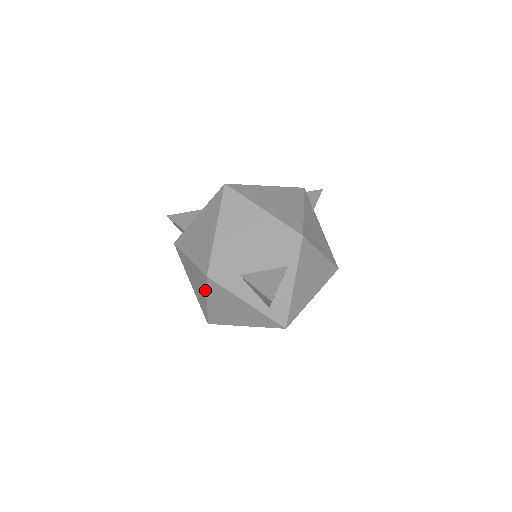
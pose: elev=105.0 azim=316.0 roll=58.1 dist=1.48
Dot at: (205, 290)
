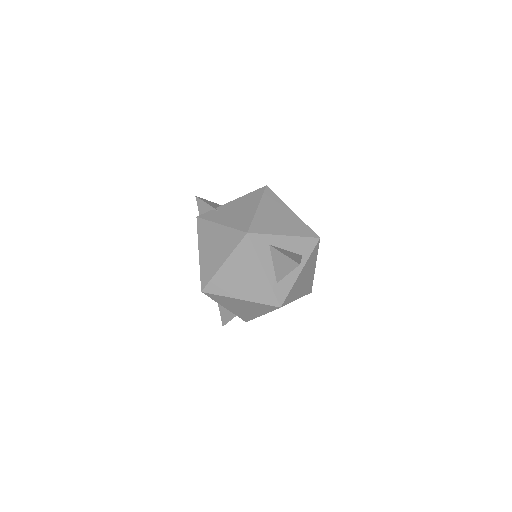
Dot at: (230, 250)
